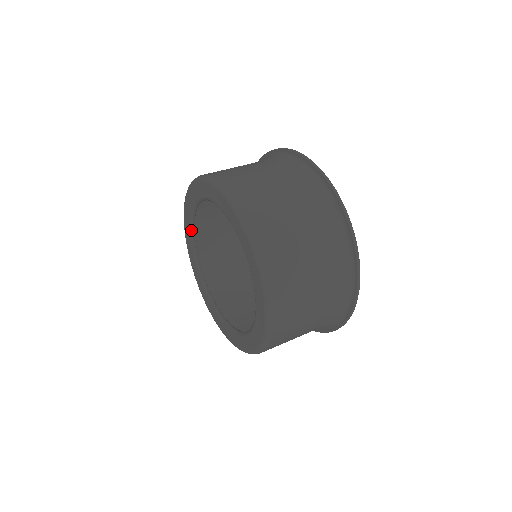
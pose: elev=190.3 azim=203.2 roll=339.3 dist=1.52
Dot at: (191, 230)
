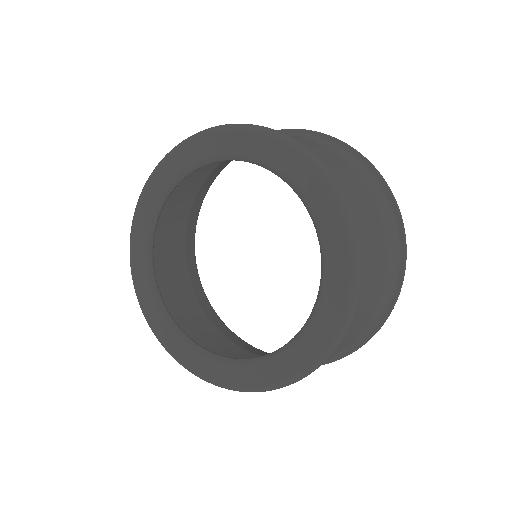
Dot at: (188, 171)
